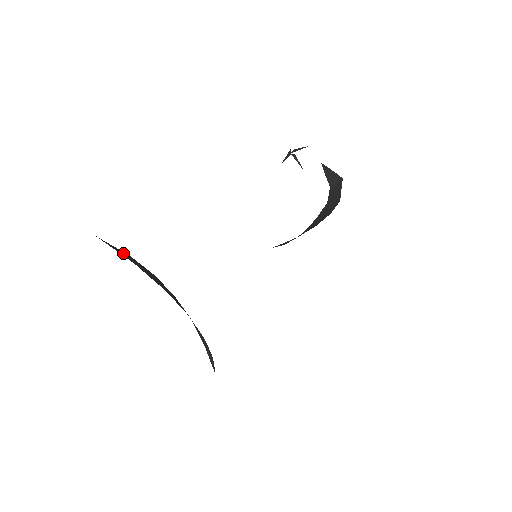
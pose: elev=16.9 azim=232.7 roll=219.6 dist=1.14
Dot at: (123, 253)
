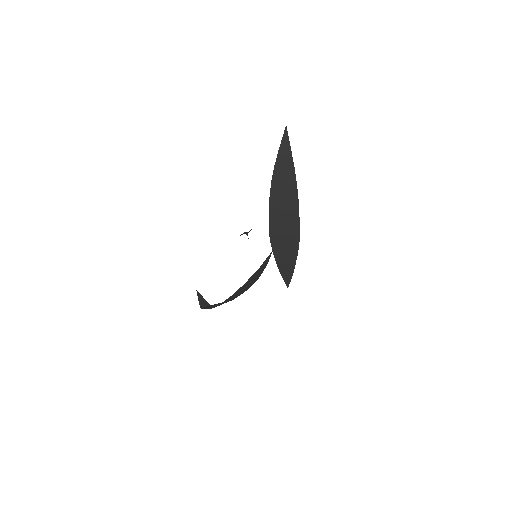
Dot at: (283, 146)
